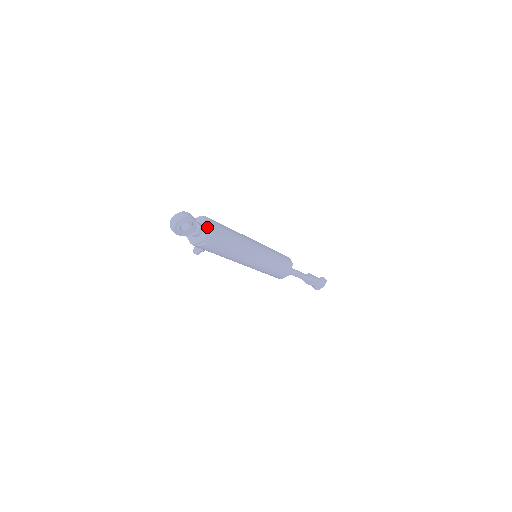
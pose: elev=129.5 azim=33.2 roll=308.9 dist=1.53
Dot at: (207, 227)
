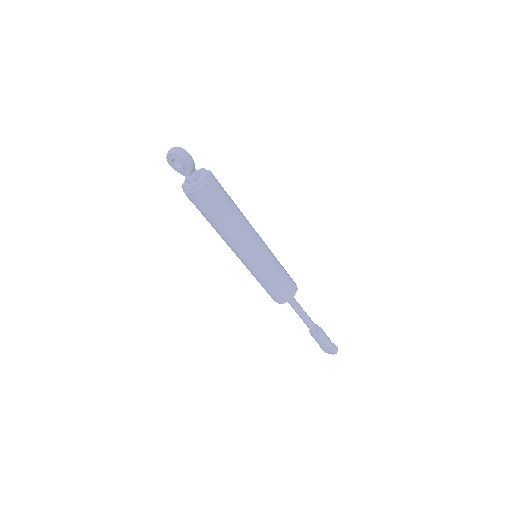
Dot at: (198, 182)
